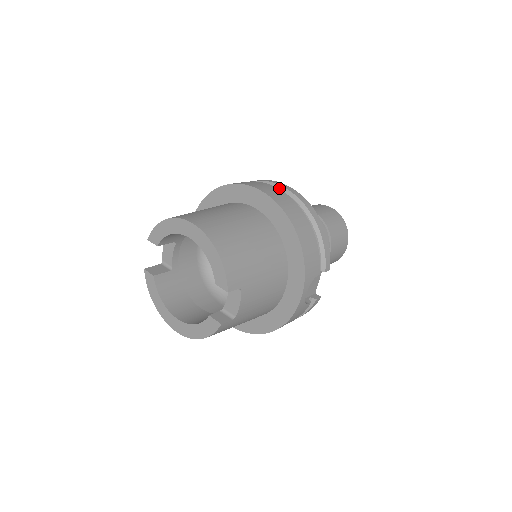
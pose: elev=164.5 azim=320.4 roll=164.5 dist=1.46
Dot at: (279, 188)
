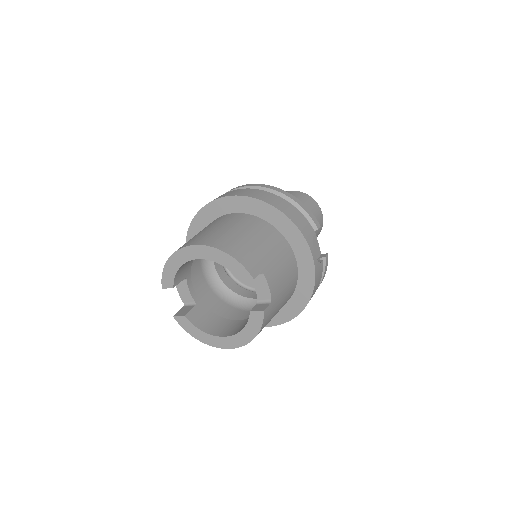
Dot at: occluded
